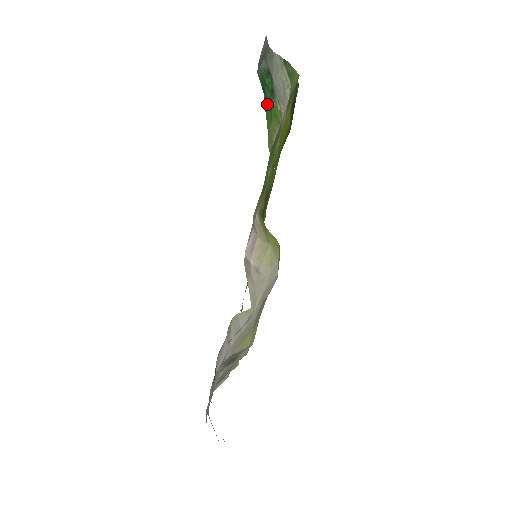
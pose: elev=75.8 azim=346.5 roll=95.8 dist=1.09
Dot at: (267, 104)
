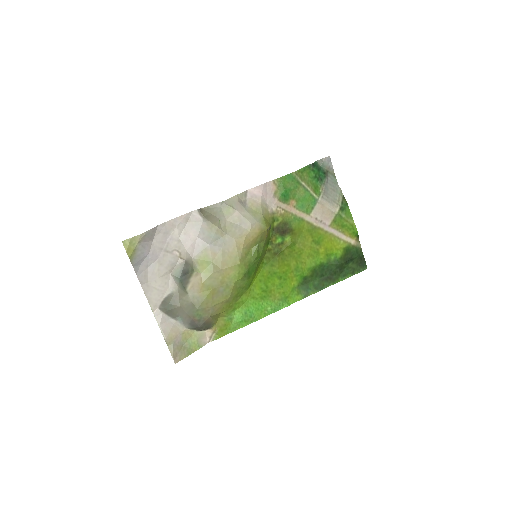
Dot at: (311, 170)
